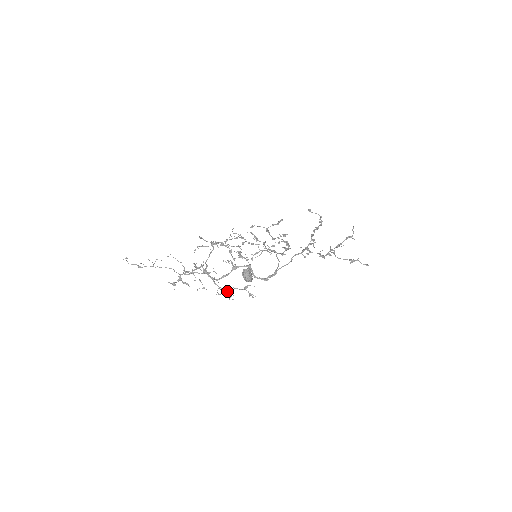
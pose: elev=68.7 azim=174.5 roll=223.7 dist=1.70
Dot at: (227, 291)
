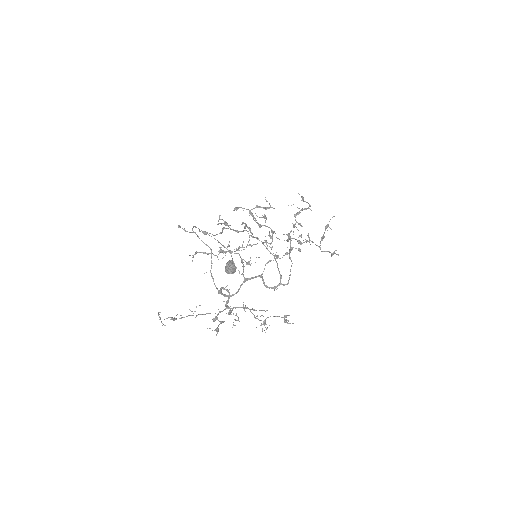
Dot at: occluded
